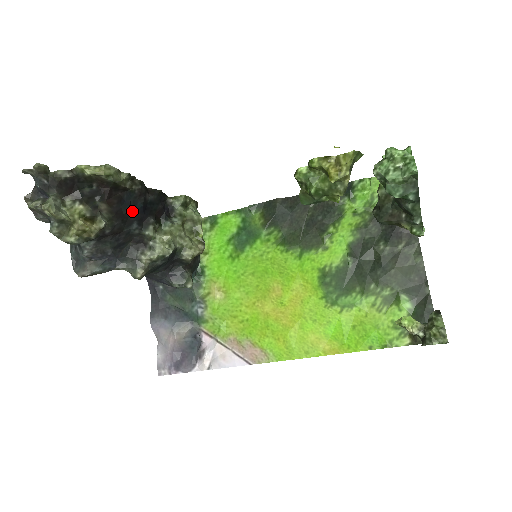
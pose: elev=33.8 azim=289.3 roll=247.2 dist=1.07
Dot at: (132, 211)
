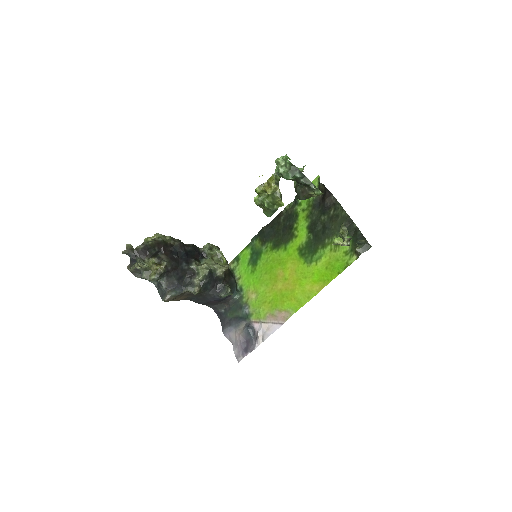
Dot at: (180, 257)
